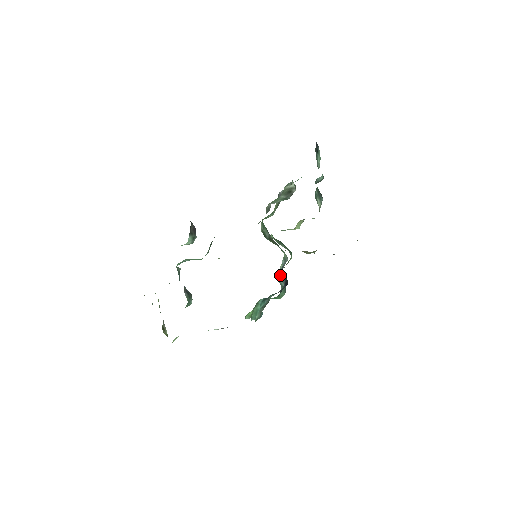
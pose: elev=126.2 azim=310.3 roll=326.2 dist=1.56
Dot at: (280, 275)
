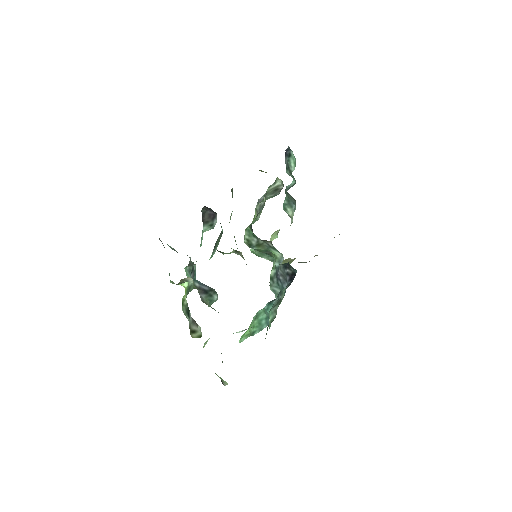
Dot at: (273, 282)
